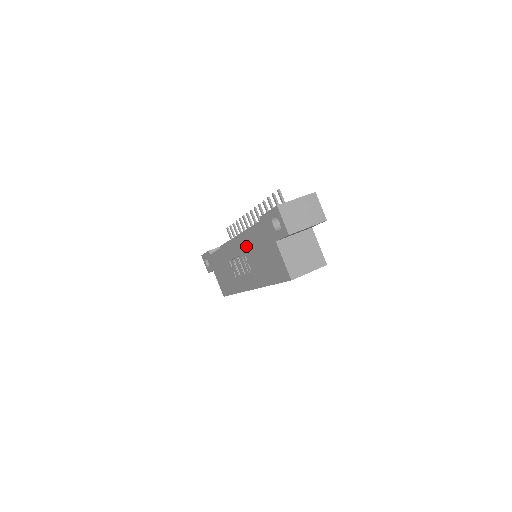
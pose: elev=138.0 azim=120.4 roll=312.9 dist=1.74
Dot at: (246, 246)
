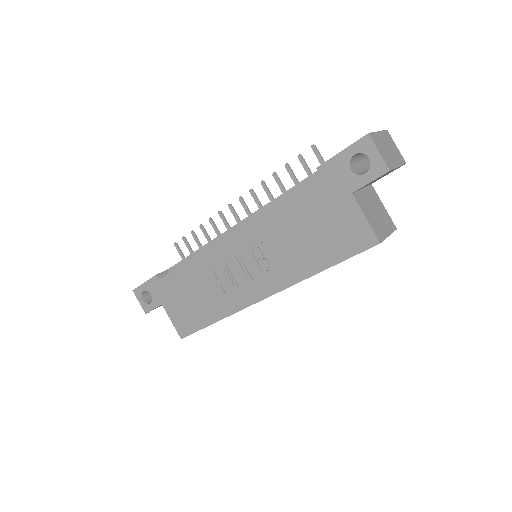
Dot at: (267, 229)
